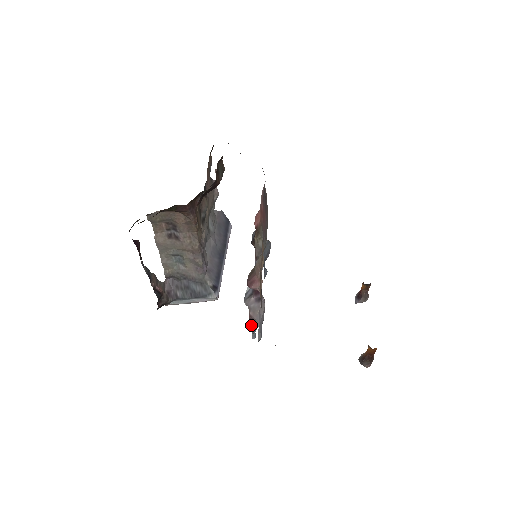
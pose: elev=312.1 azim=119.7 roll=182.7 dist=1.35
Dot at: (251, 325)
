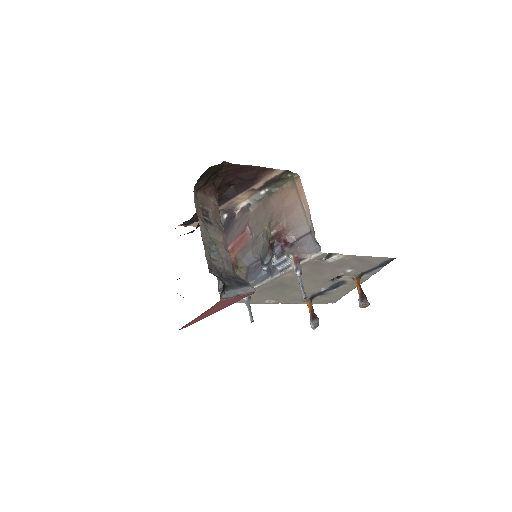
Dot at: (301, 270)
